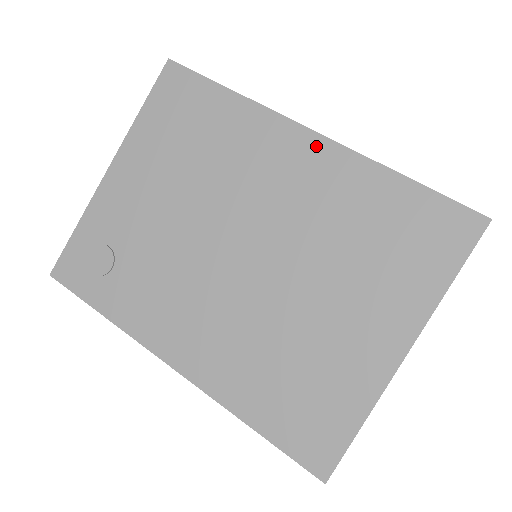
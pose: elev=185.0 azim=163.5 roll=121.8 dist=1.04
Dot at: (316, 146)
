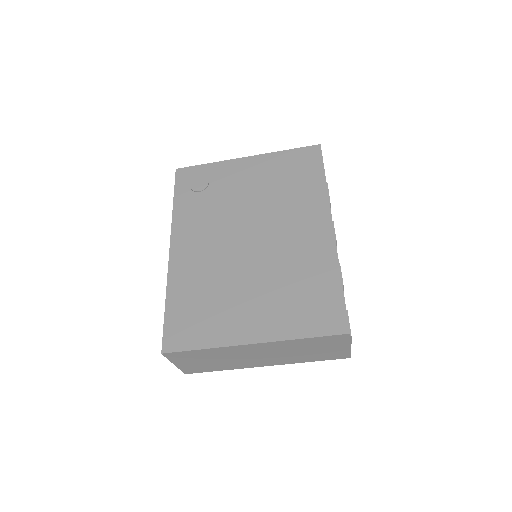
Dot at: (327, 234)
